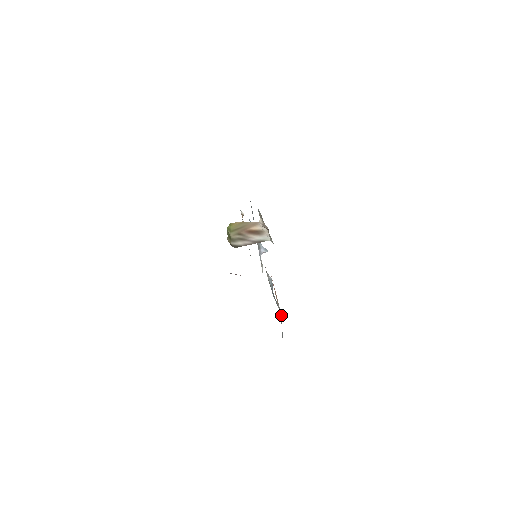
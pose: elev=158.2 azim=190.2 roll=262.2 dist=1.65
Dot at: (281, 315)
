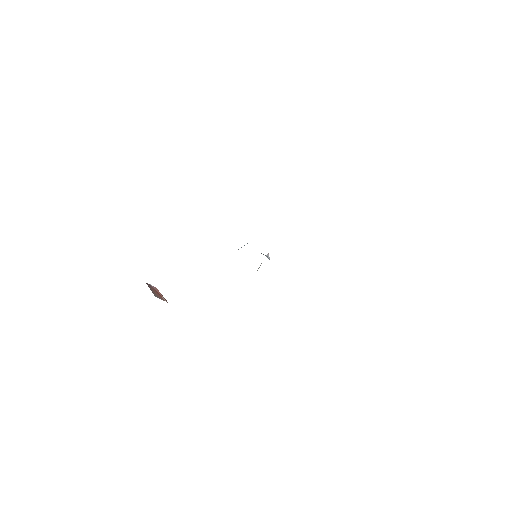
Dot at: occluded
